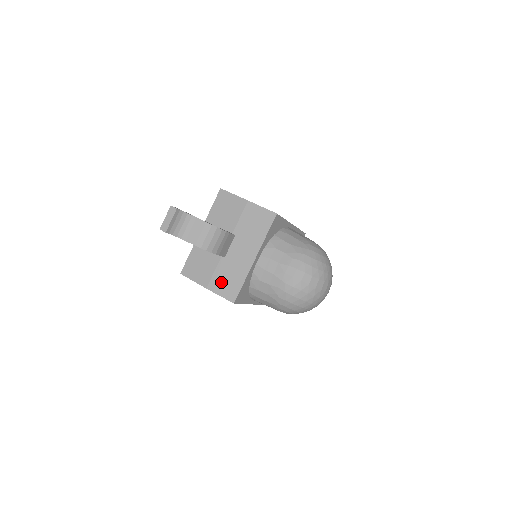
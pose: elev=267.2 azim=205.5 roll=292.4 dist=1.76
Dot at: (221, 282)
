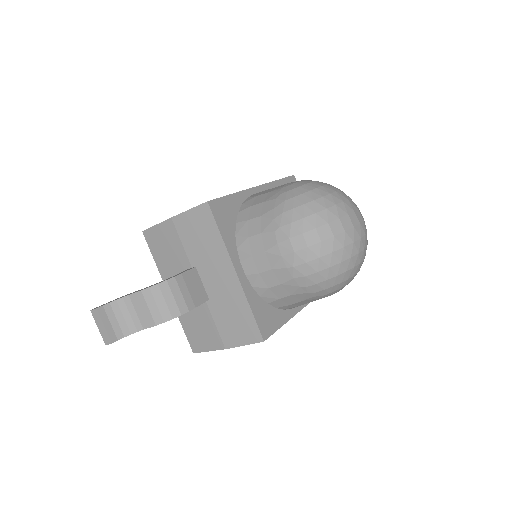
Dot at: (231, 330)
